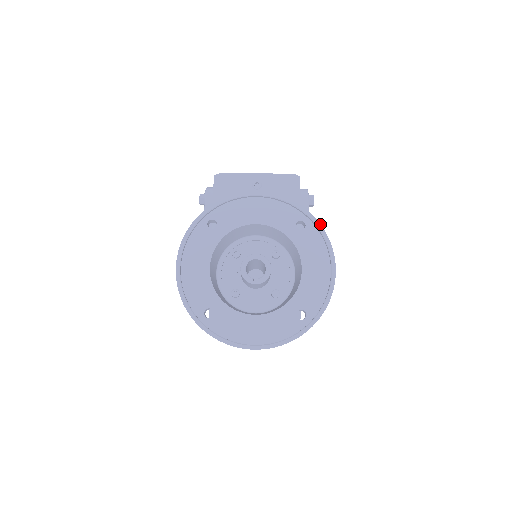
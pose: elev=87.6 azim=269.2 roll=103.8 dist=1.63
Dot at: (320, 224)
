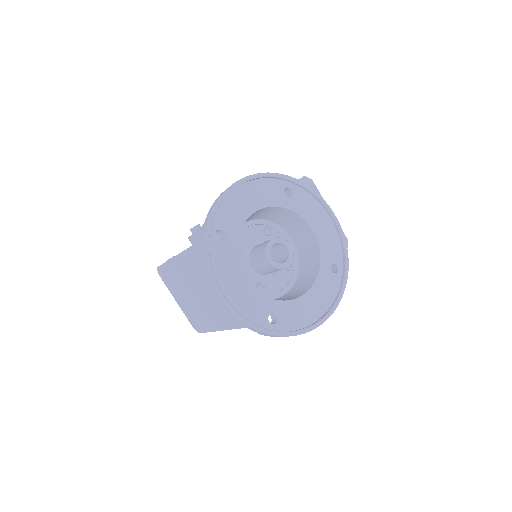
Dot at: occluded
